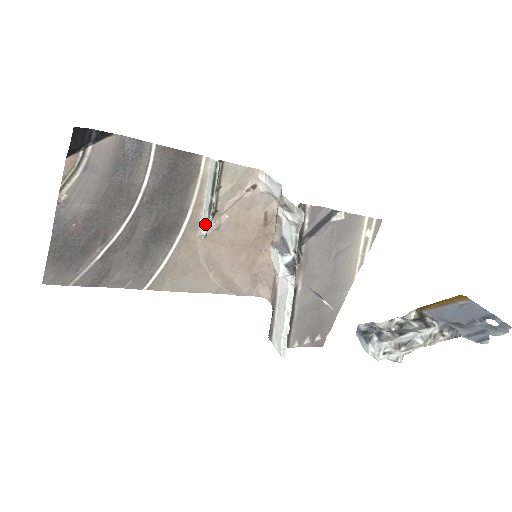
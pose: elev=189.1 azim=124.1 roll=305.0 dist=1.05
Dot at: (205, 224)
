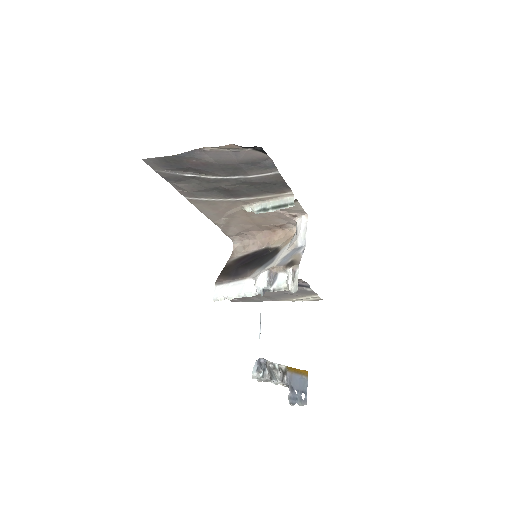
Dot at: (252, 209)
